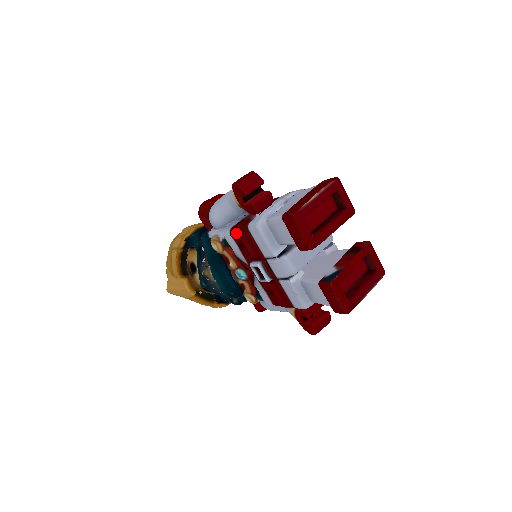
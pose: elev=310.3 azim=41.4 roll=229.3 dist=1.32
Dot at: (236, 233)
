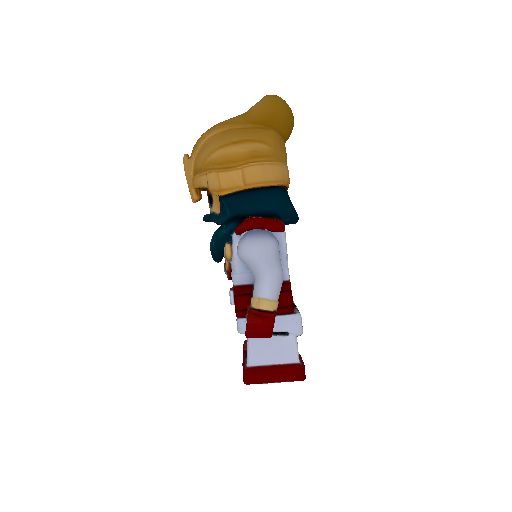
Dot at: (234, 296)
